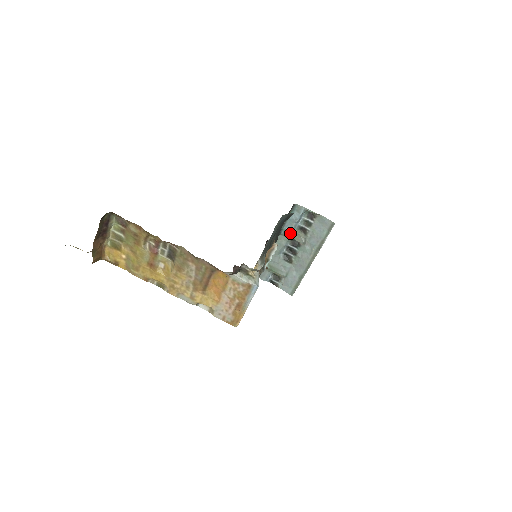
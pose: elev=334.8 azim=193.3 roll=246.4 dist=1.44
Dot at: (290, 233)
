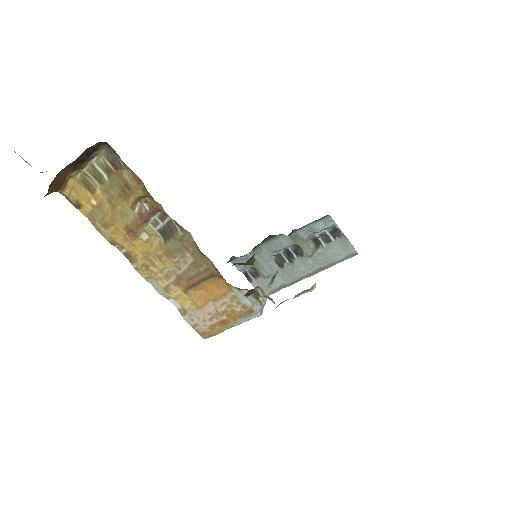
Dot at: (301, 239)
